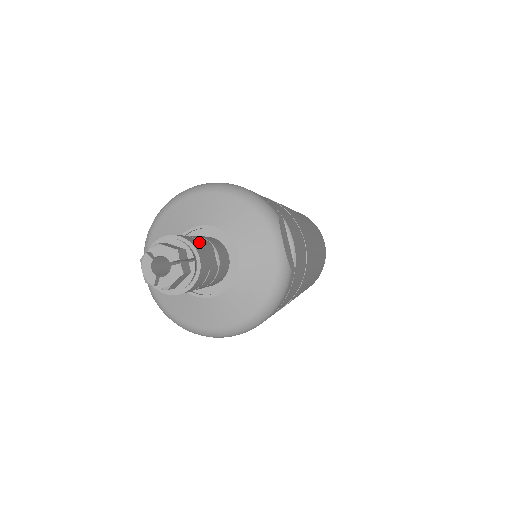
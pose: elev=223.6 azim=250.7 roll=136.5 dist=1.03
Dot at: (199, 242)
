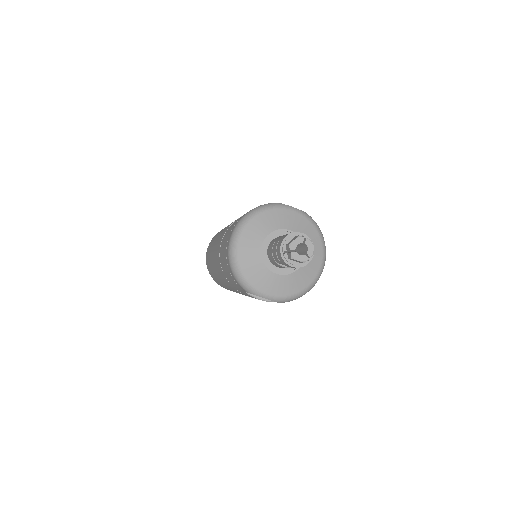
Dot at: occluded
